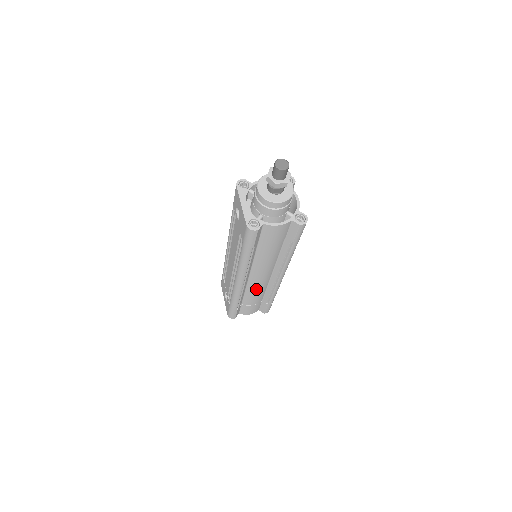
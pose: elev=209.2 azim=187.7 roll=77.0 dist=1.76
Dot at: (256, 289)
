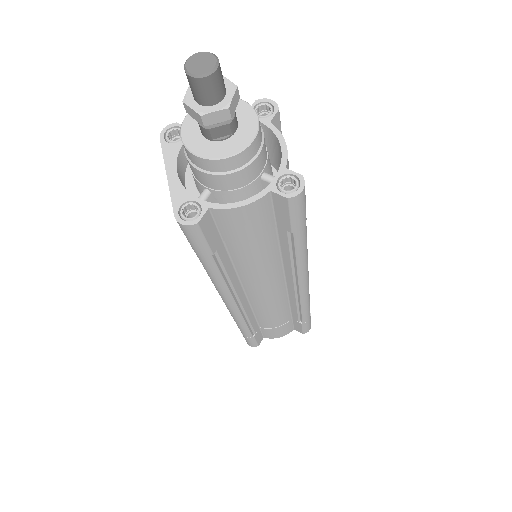
Dot at: (269, 308)
